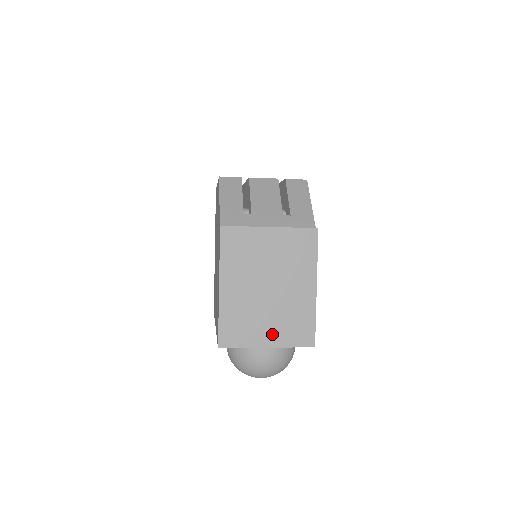
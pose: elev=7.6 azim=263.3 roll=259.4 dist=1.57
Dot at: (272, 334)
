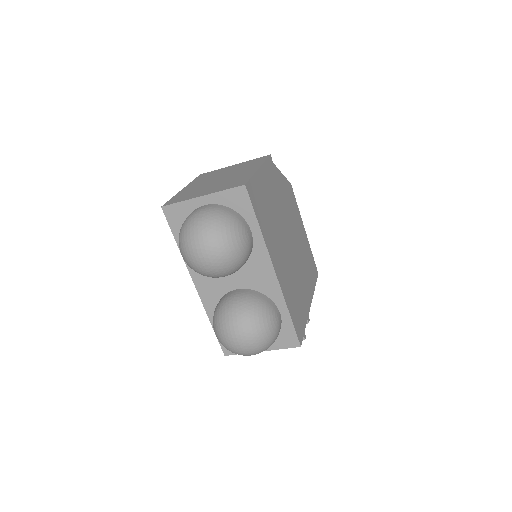
Dot at: (210, 191)
